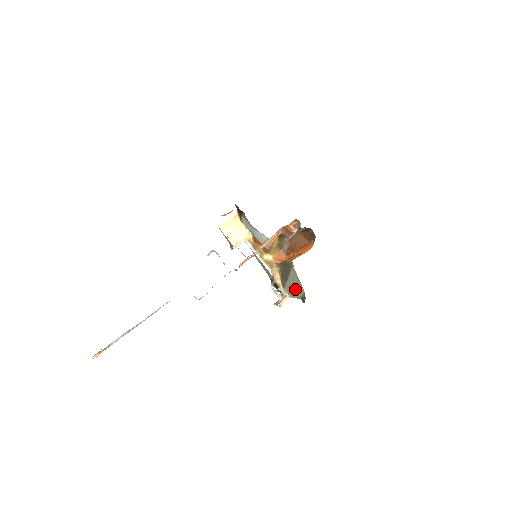
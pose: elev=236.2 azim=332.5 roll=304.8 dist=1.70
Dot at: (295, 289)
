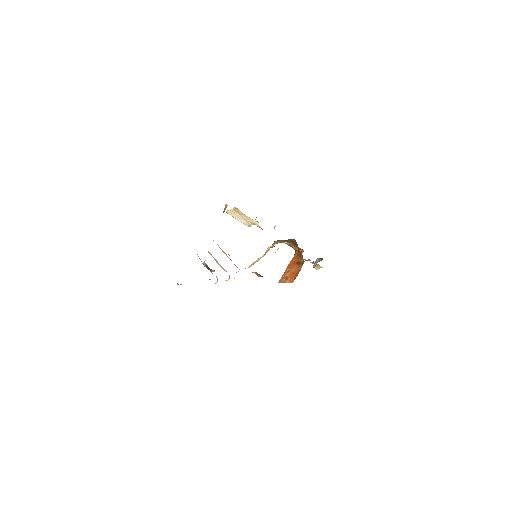
Dot at: occluded
